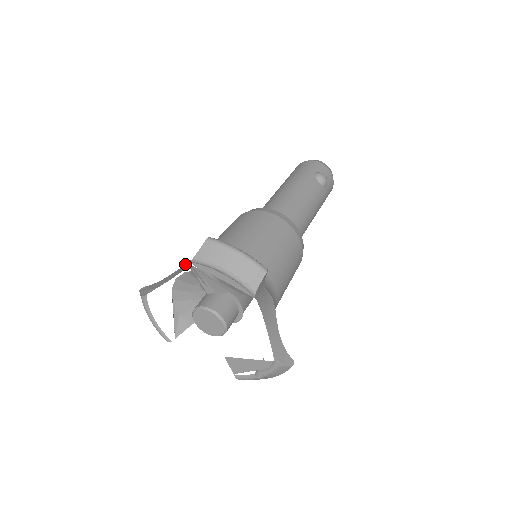
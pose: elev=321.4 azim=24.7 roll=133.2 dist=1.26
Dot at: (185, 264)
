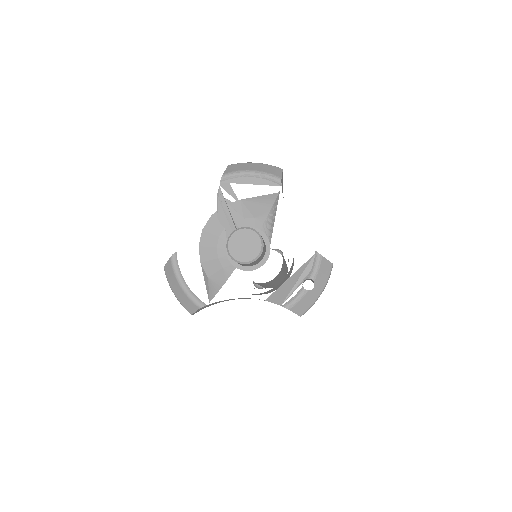
Dot at: occluded
